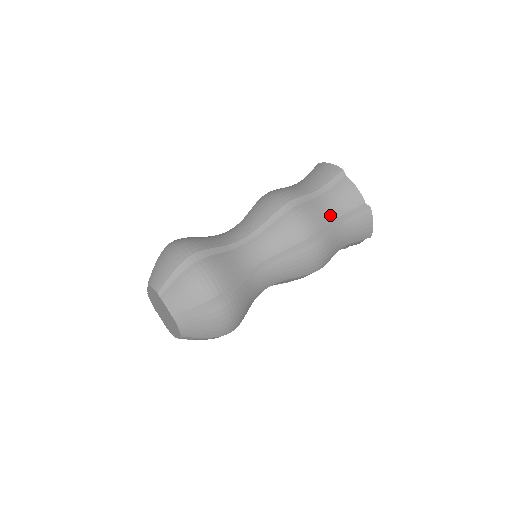
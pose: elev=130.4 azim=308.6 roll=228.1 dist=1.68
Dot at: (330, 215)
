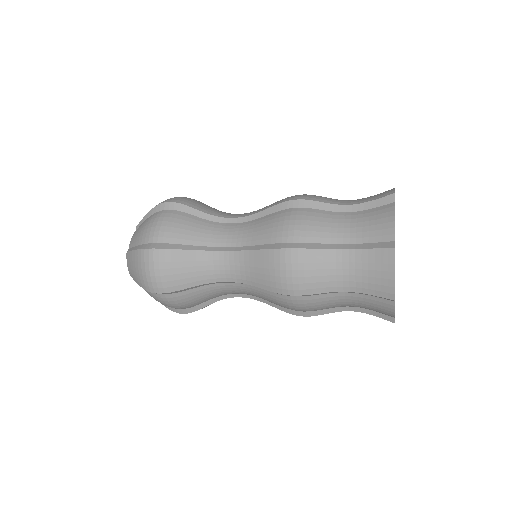
Dot at: (337, 235)
